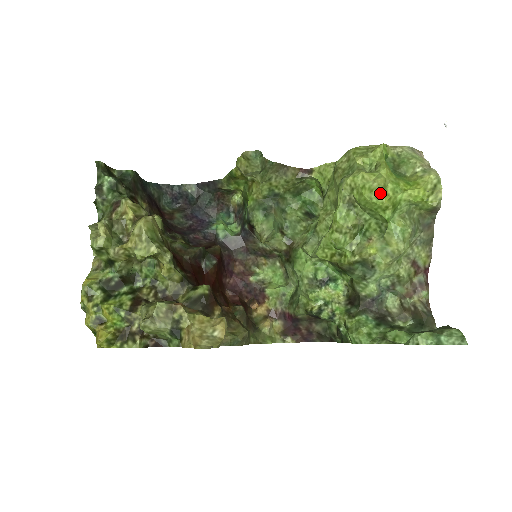
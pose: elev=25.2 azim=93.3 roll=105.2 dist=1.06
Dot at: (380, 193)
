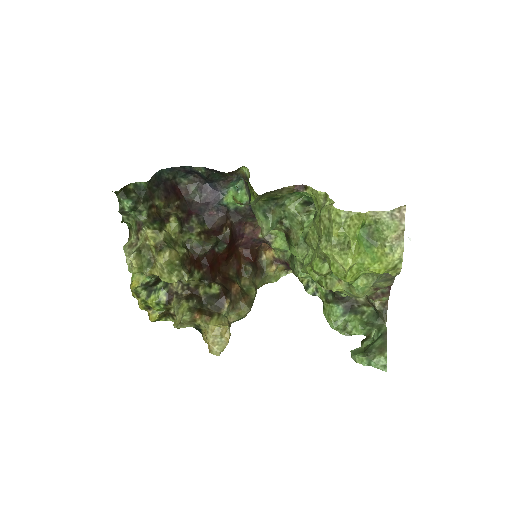
Dot at: (344, 275)
